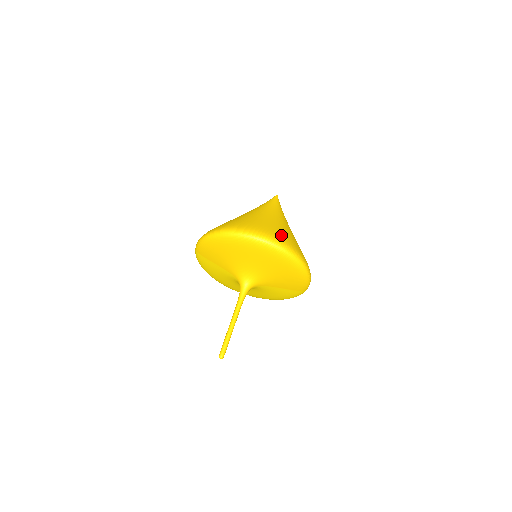
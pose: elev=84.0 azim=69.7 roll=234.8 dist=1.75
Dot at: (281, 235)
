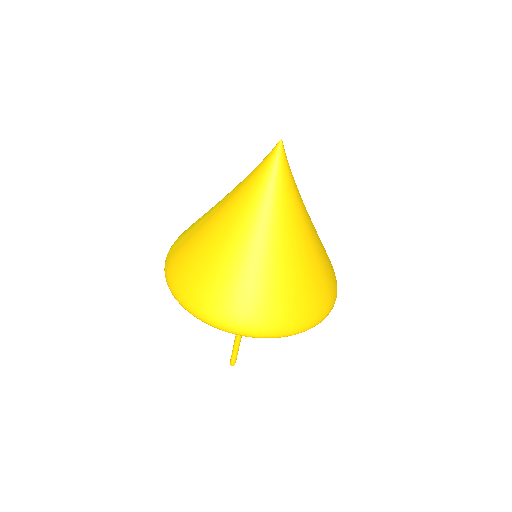
Dot at: (283, 308)
